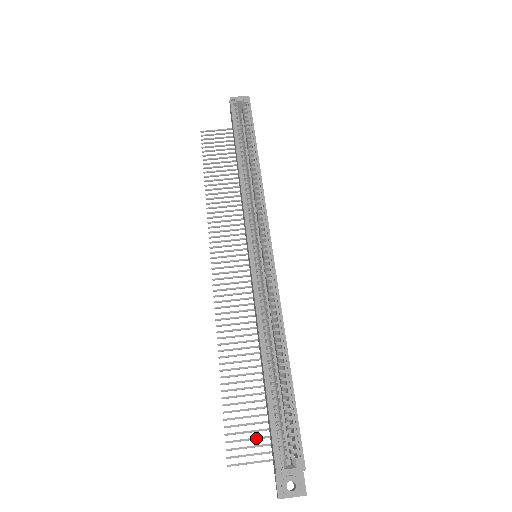
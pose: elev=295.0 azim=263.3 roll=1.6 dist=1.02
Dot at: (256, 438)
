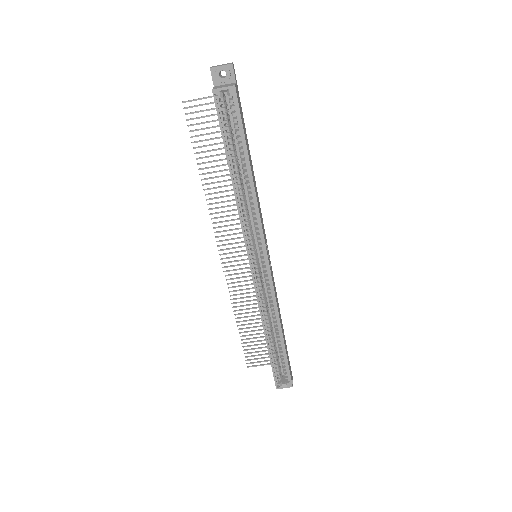
Dot at: occluded
